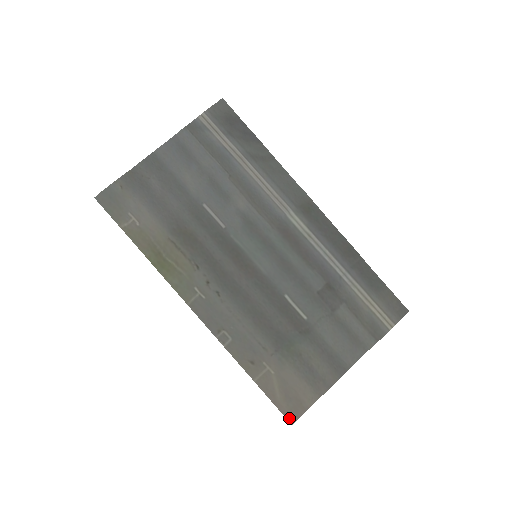
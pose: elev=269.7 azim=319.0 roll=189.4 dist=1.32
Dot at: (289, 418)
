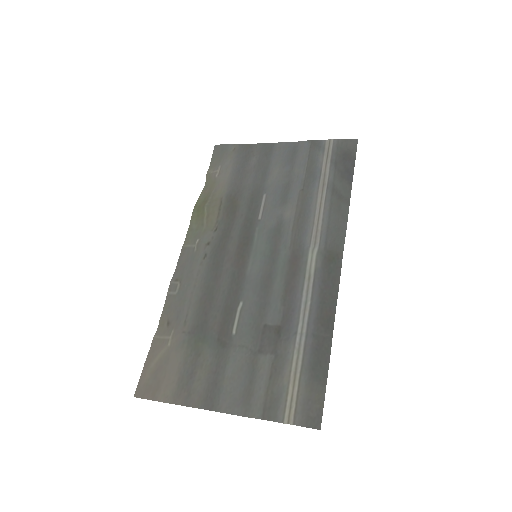
Dot at: (138, 389)
